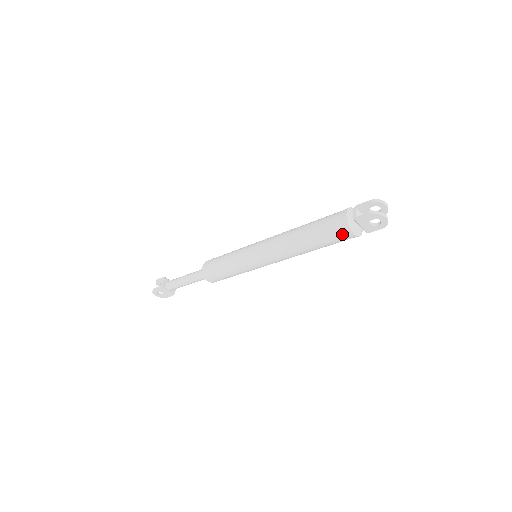
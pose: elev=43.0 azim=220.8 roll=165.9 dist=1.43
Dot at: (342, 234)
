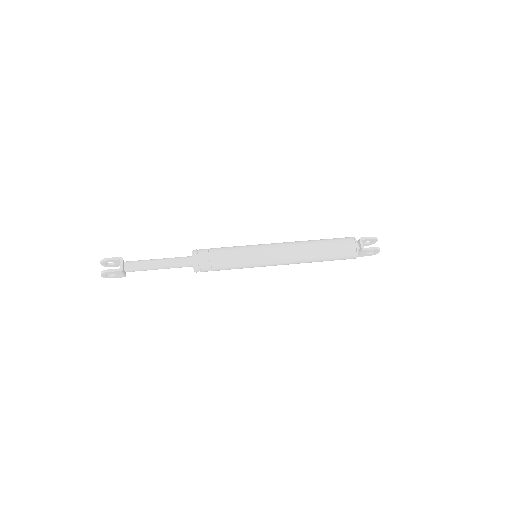
Dot at: (349, 257)
